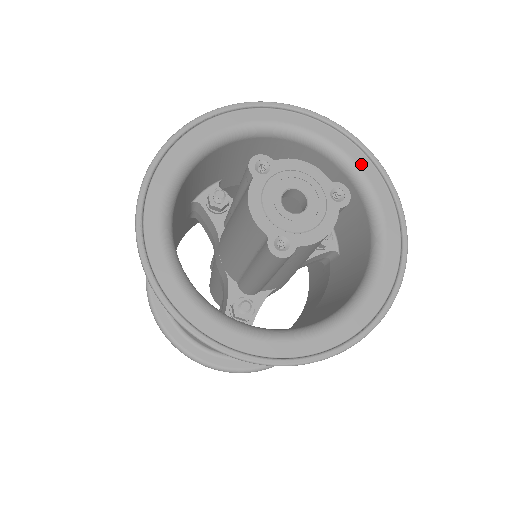
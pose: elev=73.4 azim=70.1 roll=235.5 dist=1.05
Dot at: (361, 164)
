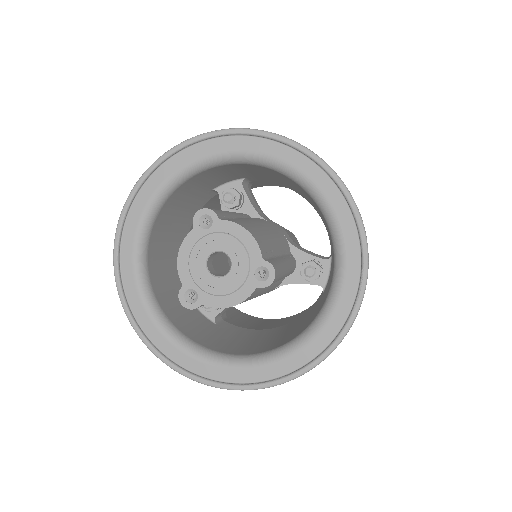
Dot at: (346, 234)
